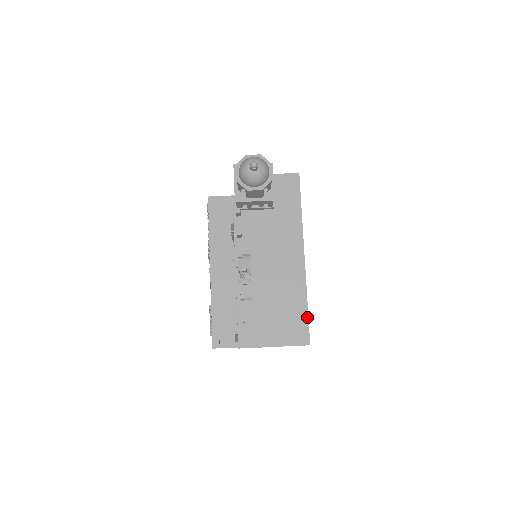
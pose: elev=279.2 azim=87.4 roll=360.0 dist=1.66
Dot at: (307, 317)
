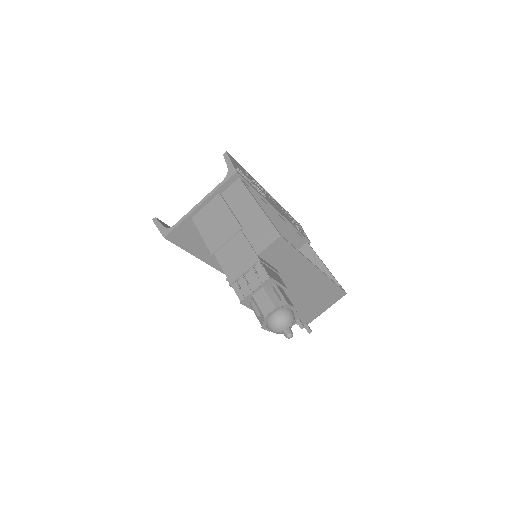
Dot at: (338, 287)
